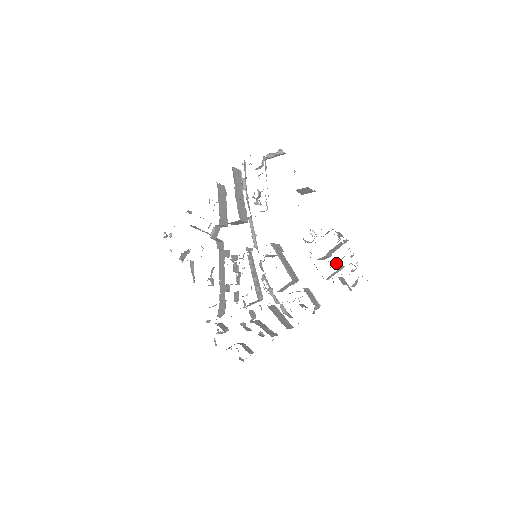
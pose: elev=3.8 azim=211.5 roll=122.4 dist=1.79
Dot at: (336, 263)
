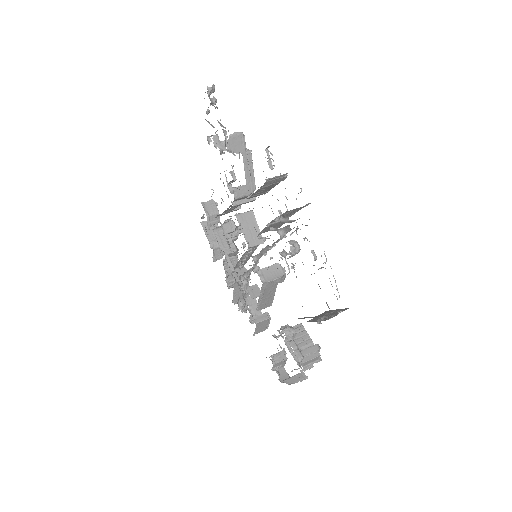
Dot at: occluded
